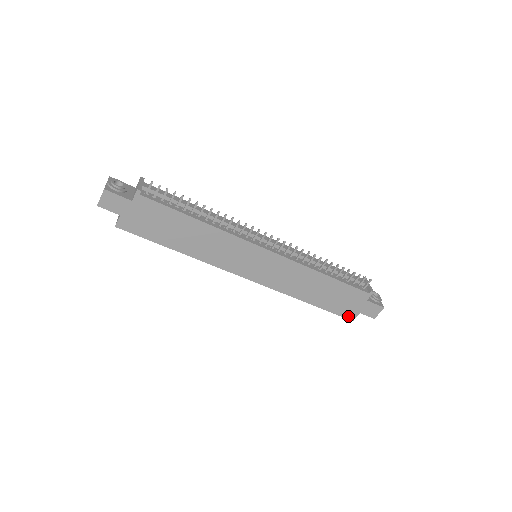
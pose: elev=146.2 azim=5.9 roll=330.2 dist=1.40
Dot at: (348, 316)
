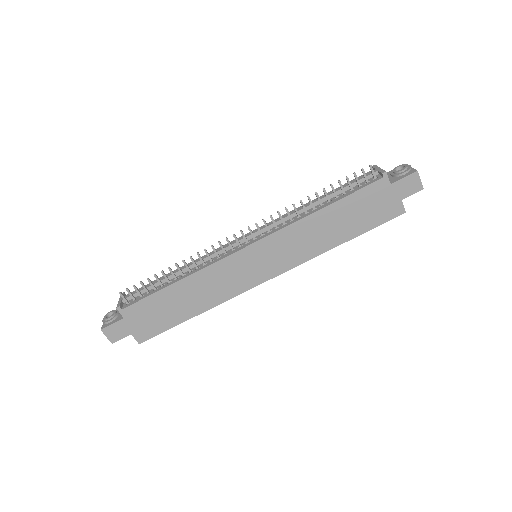
Dot at: (395, 214)
